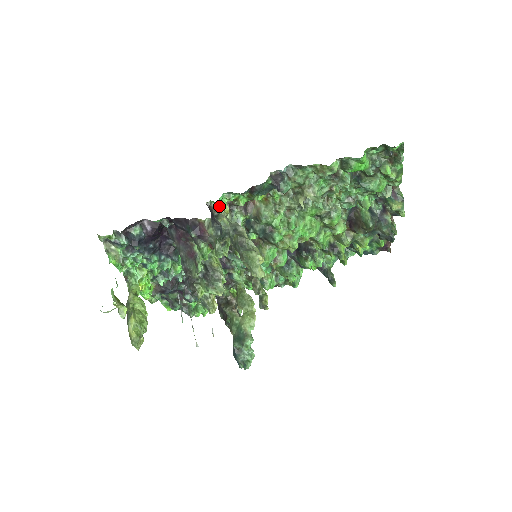
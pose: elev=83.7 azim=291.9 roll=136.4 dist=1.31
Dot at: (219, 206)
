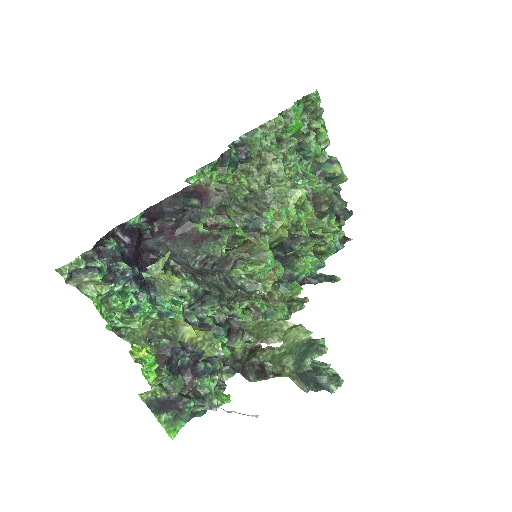
Dot at: occluded
